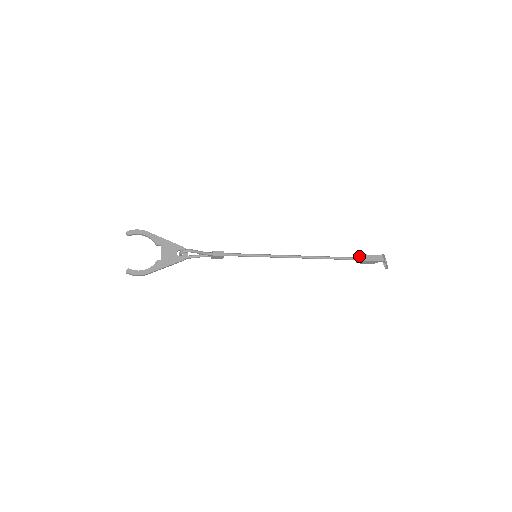
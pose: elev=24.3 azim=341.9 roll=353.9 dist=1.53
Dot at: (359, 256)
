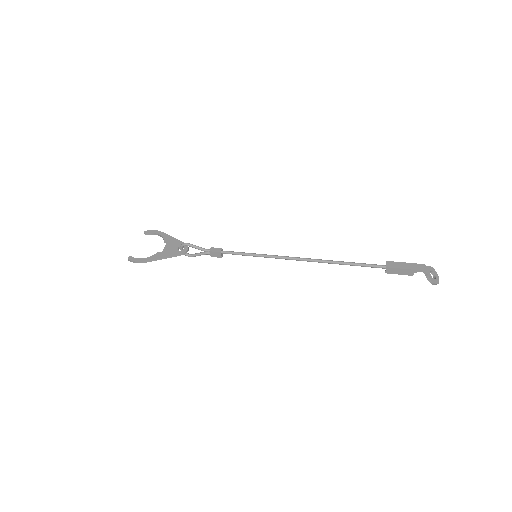
Dot at: (386, 263)
